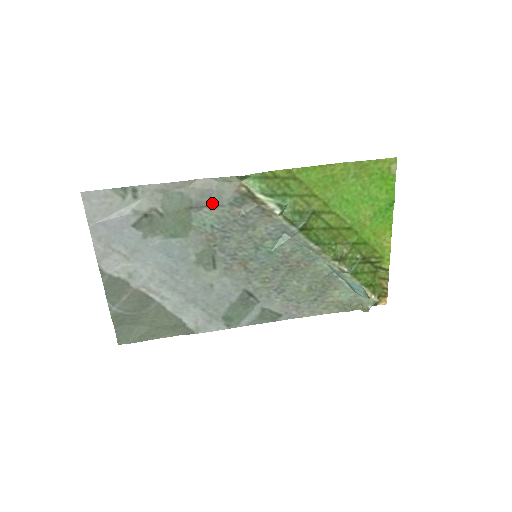
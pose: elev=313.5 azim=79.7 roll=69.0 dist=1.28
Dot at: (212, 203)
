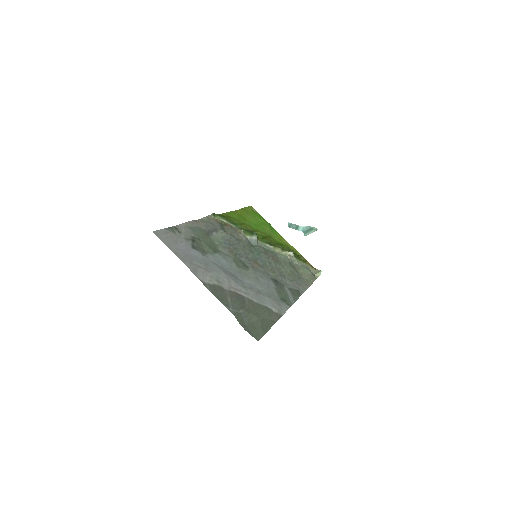
Dot at: (214, 229)
